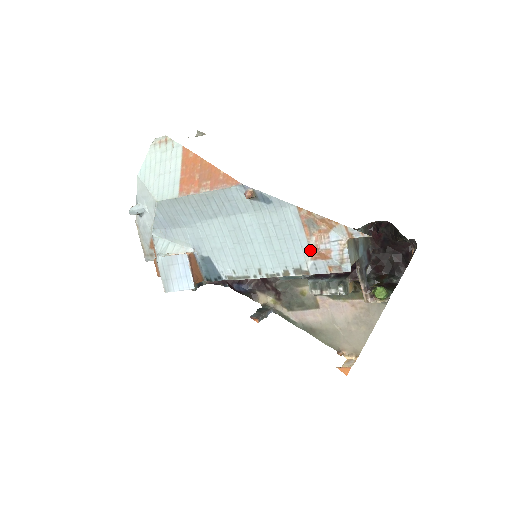
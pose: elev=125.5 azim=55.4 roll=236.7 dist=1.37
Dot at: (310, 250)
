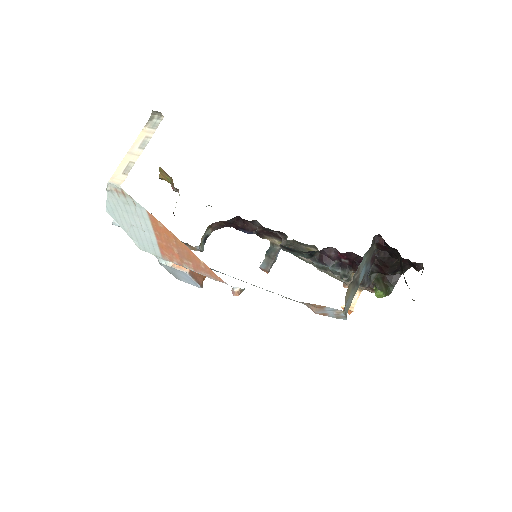
Dot at: (307, 306)
